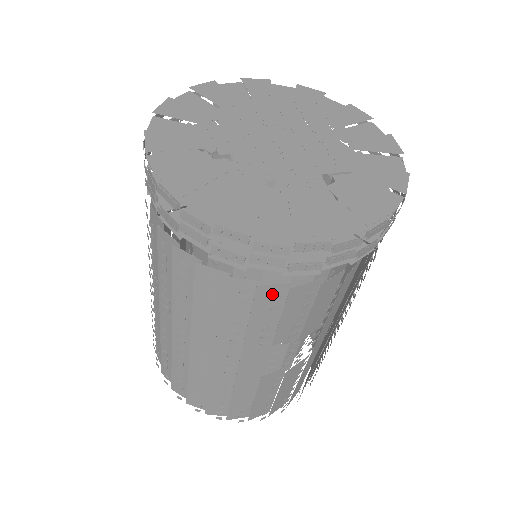
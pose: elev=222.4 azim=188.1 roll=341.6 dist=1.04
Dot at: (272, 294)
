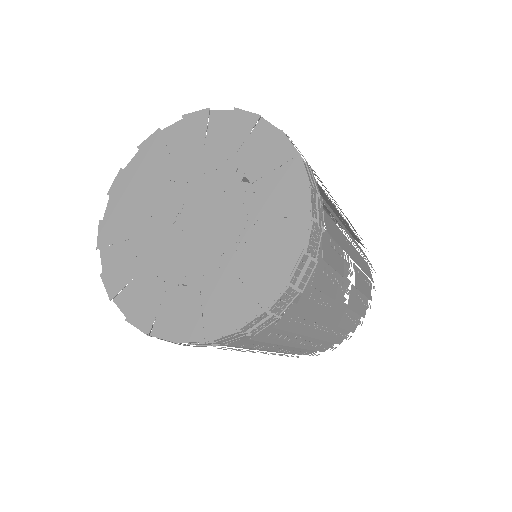
Dot at: (305, 297)
